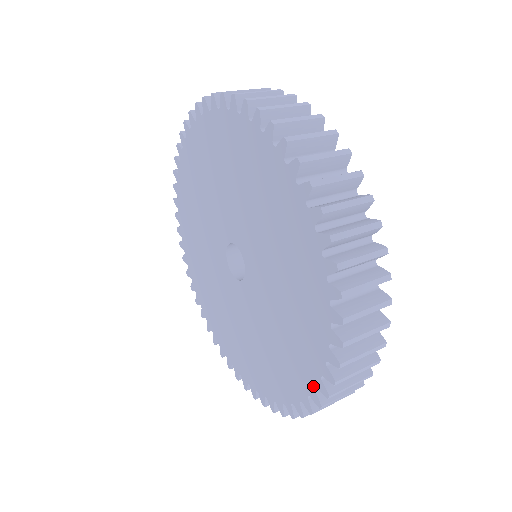
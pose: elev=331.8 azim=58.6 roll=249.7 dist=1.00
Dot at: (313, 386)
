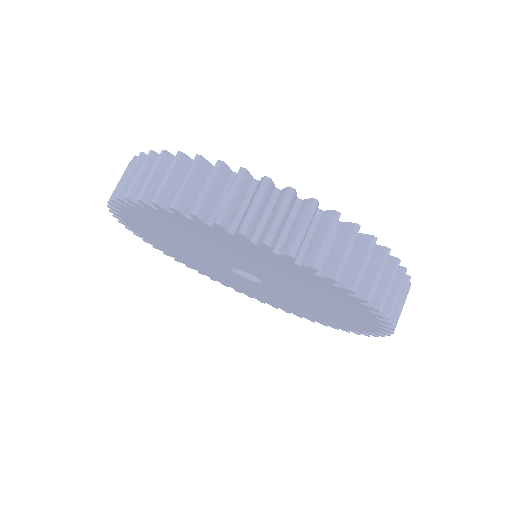
Dot at: (360, 331)
